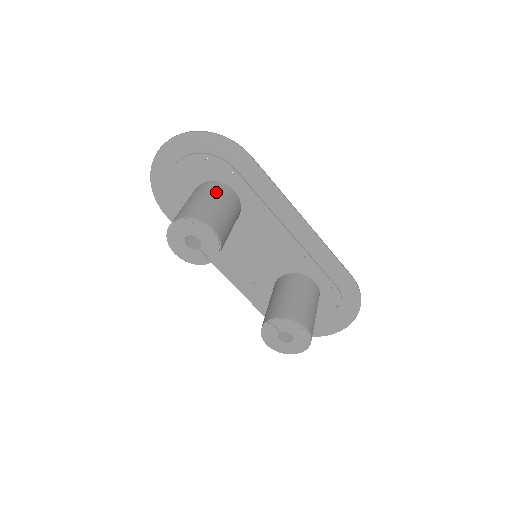
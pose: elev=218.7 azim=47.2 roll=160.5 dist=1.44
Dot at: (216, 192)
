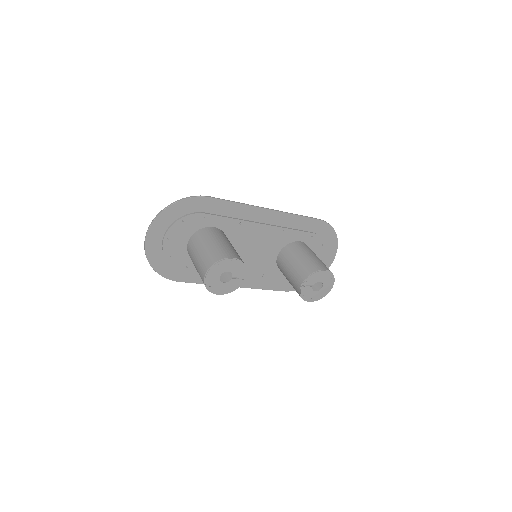
Dot at: (207, 236)
